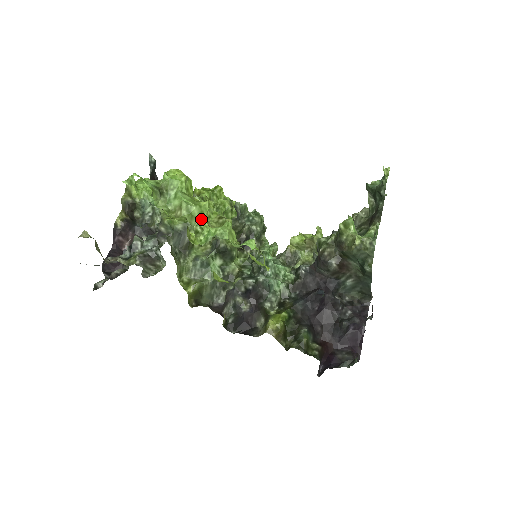
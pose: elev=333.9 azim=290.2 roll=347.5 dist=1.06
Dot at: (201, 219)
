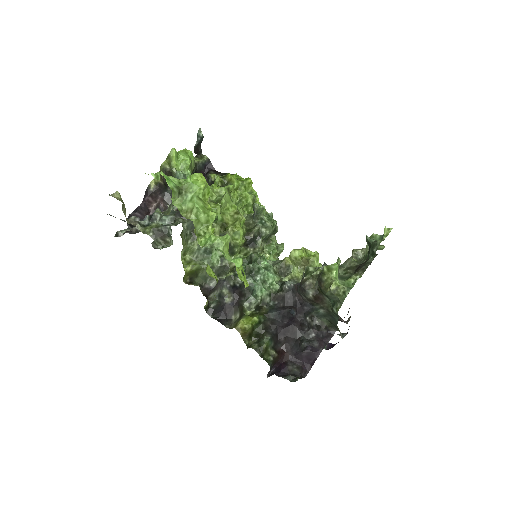
Dot at: (206, 225)
